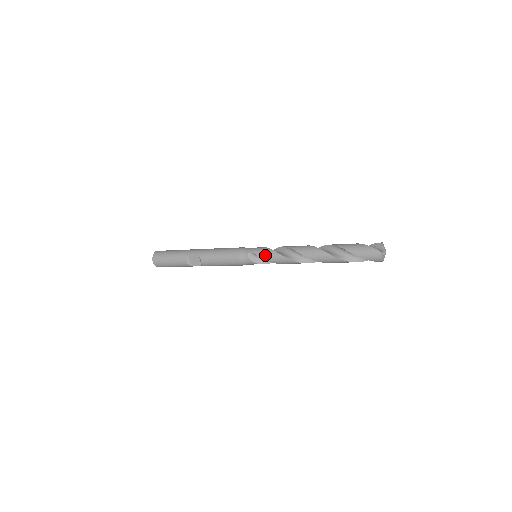
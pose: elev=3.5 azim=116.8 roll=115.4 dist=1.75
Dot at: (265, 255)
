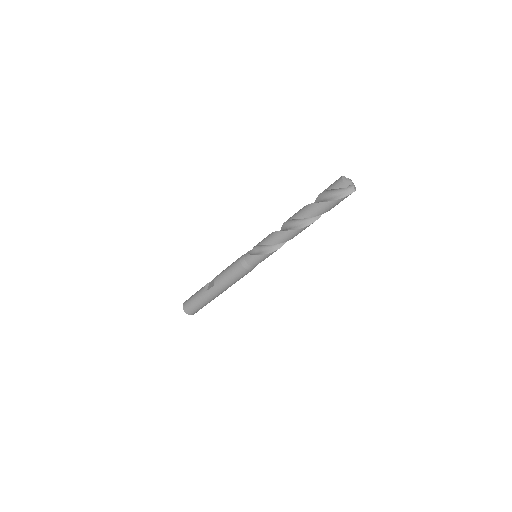
Dot at: (260, 242)
